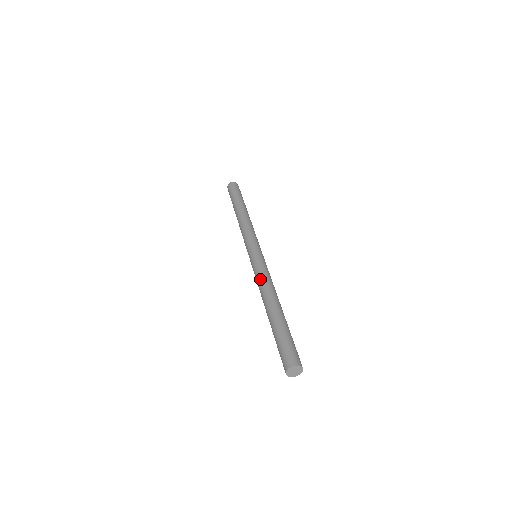
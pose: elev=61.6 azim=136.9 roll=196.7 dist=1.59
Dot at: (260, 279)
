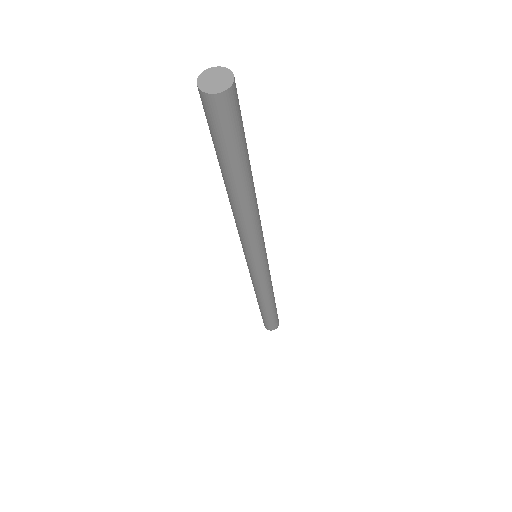
Dot at: occluded
